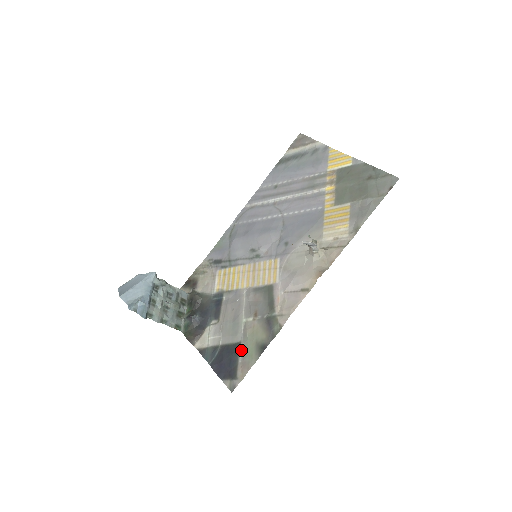
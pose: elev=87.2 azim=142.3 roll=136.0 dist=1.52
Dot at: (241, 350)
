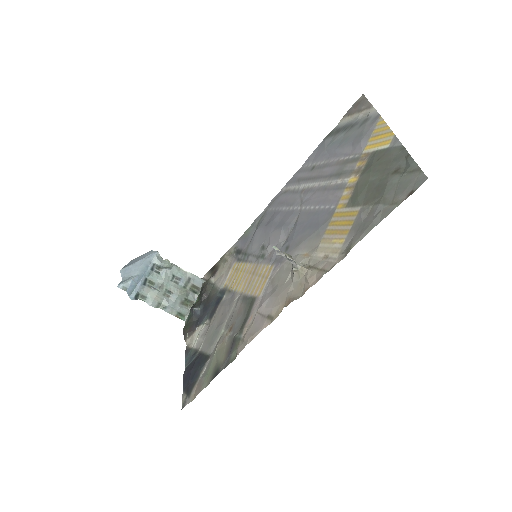
Dot at: (206, 365)
